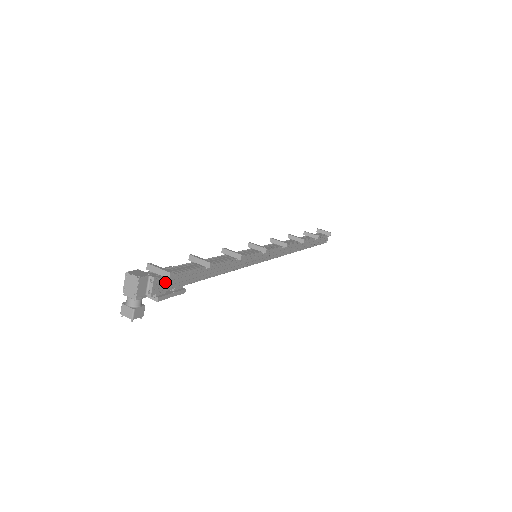
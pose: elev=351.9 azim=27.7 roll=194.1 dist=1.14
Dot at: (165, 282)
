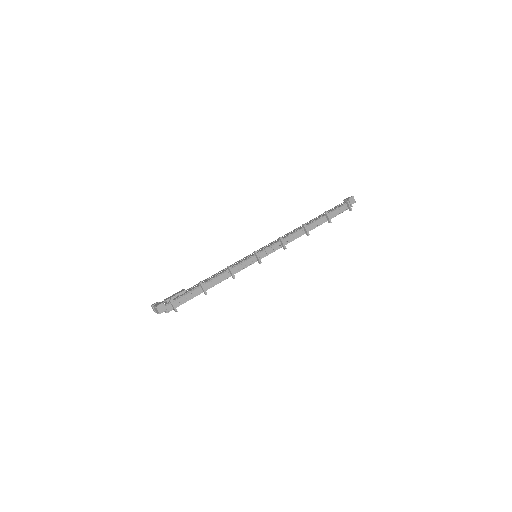
Dot at: occluded
